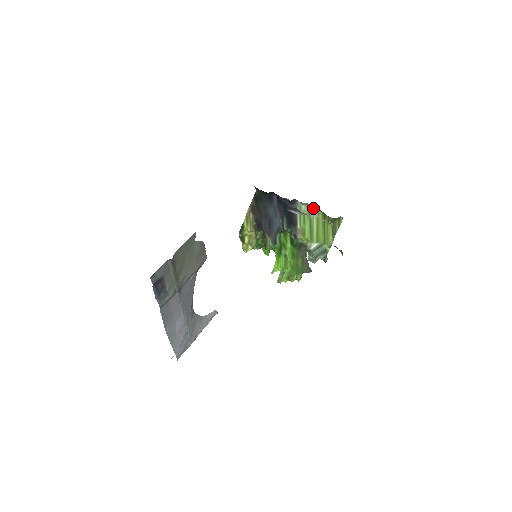
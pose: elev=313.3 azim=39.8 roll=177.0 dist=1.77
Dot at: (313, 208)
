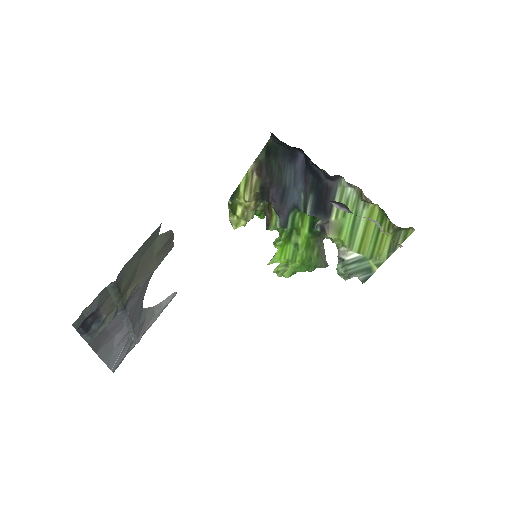
Dot at: (369, 201)
